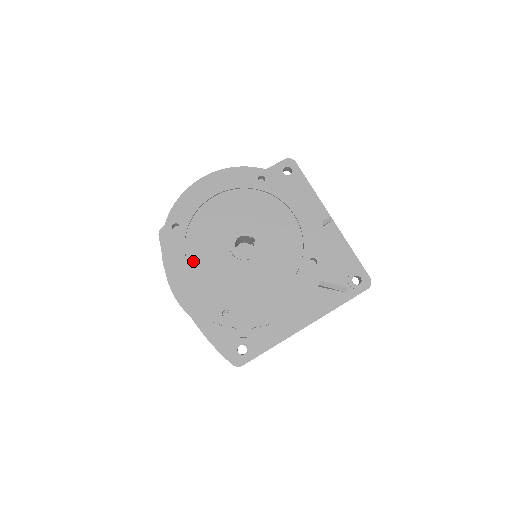
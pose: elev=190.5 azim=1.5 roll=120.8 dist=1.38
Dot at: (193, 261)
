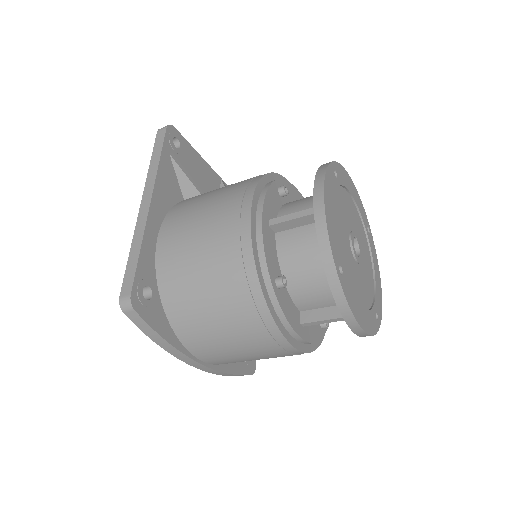
Dot at: (354, 292)
